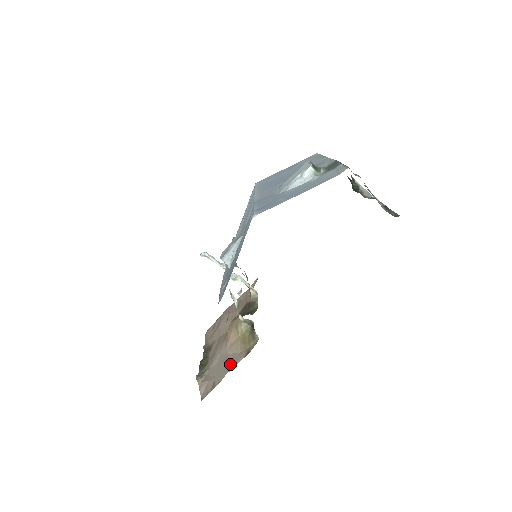
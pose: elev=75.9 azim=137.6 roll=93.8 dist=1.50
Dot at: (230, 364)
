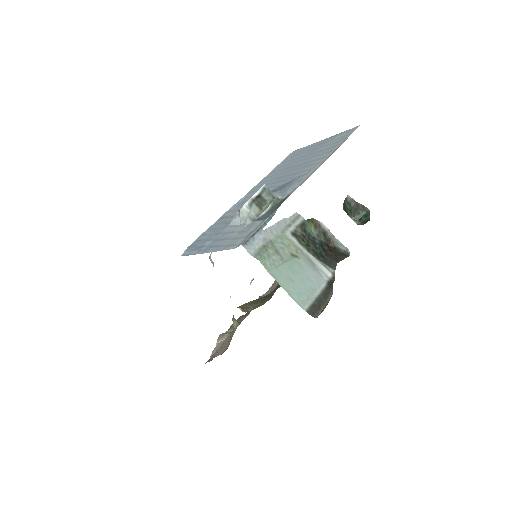
Dot at: (220, 350)
